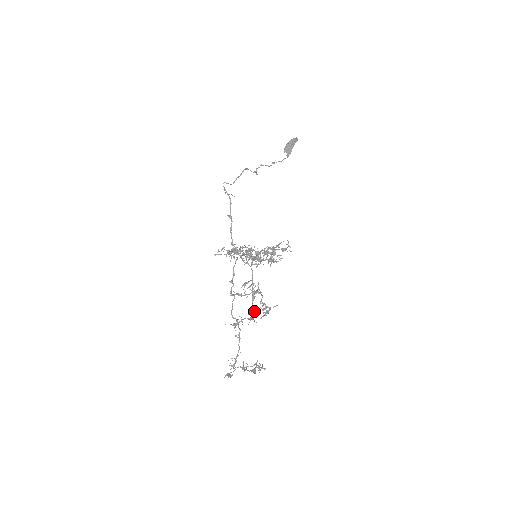
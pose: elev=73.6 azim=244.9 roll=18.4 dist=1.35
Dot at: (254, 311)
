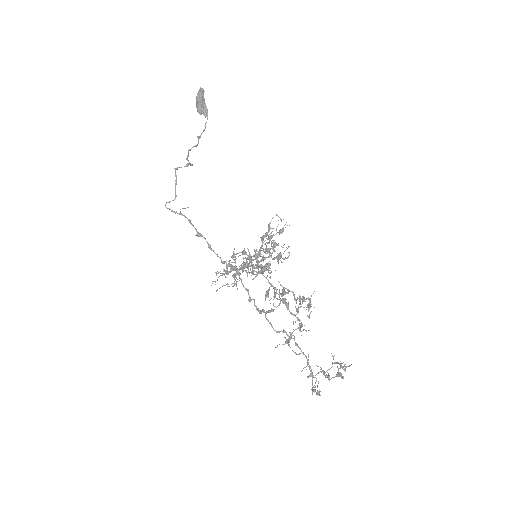
Dot at: (298, 318)
